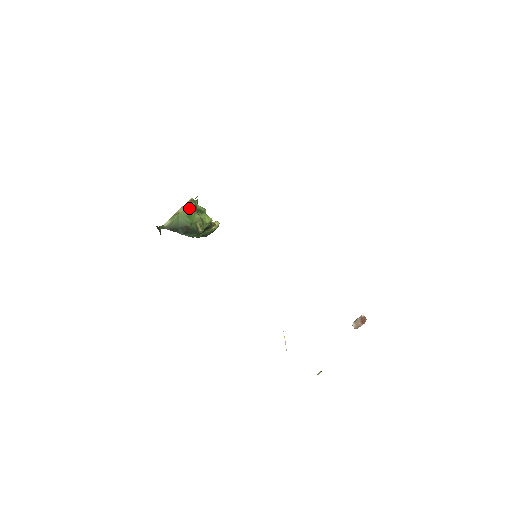
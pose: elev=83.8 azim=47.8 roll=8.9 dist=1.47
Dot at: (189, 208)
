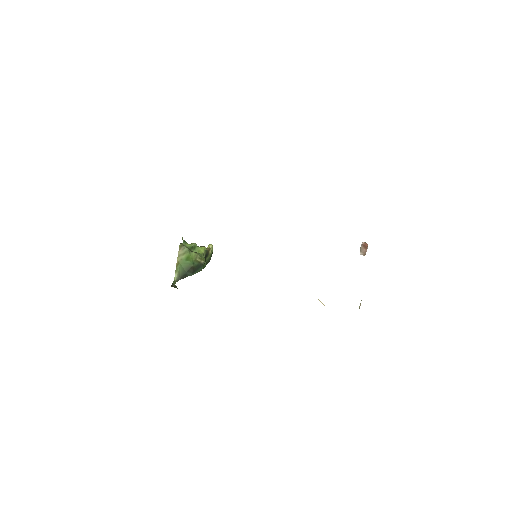
Dot at: (183, 253)
